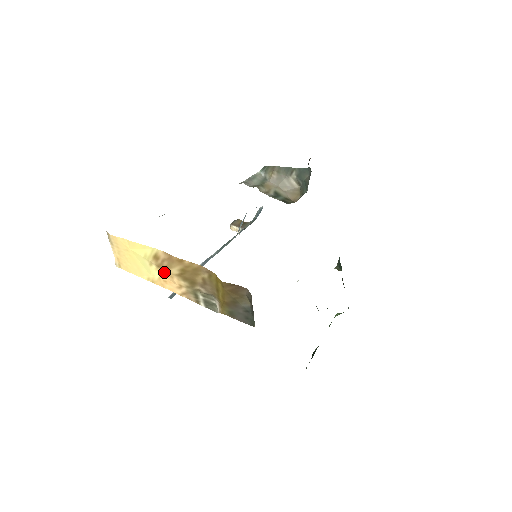
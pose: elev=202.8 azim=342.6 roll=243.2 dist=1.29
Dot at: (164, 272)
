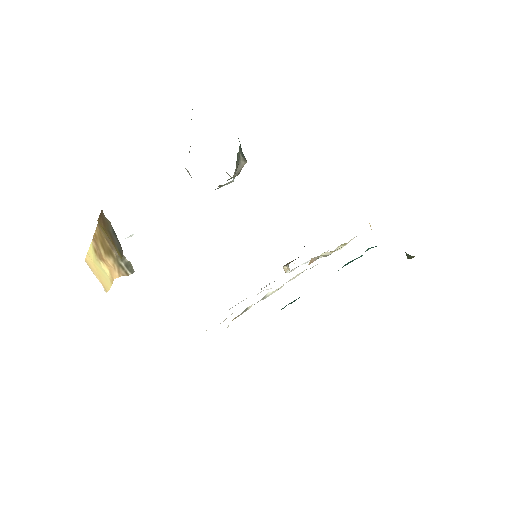
Dot at: (105, 262)
